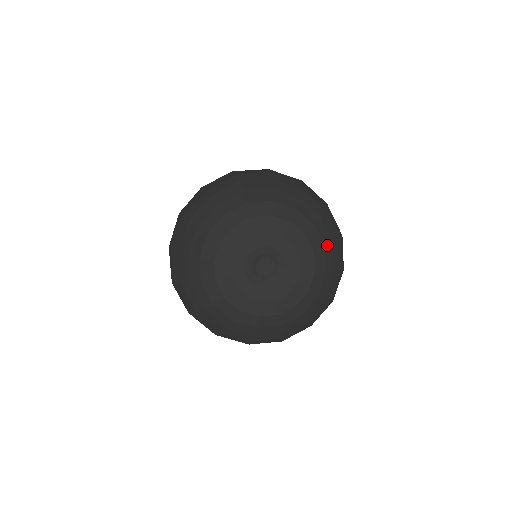
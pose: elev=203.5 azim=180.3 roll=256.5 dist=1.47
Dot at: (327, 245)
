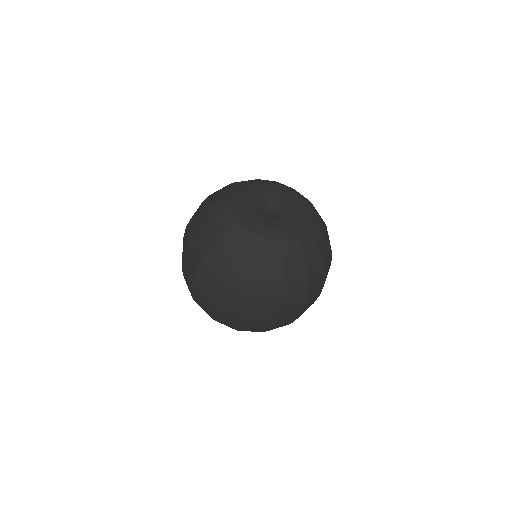
Dot at: (308, 200)
